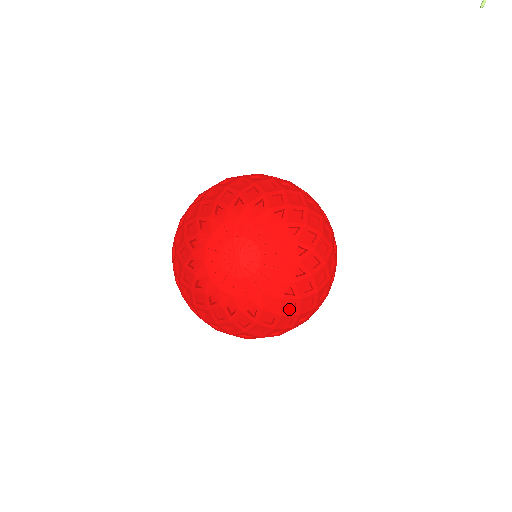
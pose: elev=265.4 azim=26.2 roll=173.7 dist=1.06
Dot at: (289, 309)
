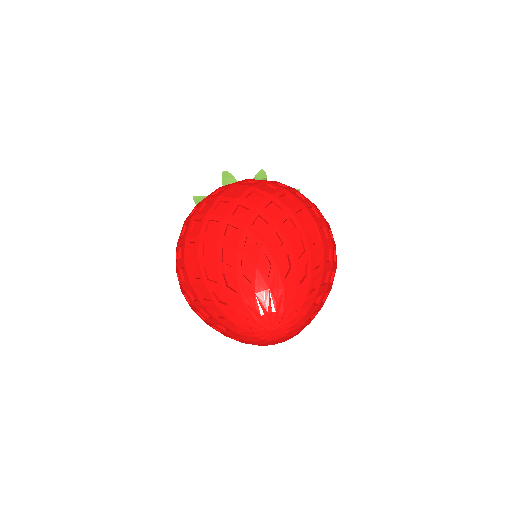
Dot at: occluded
